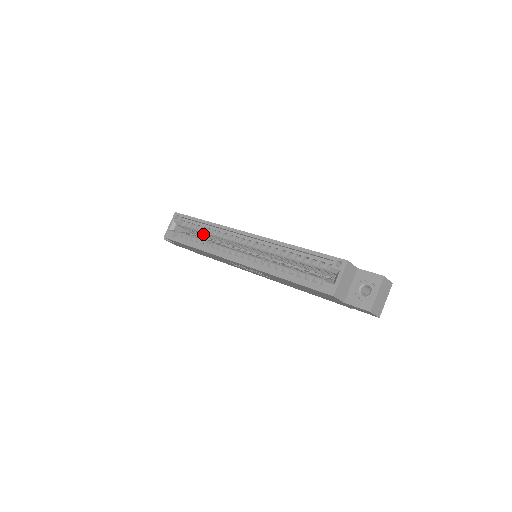
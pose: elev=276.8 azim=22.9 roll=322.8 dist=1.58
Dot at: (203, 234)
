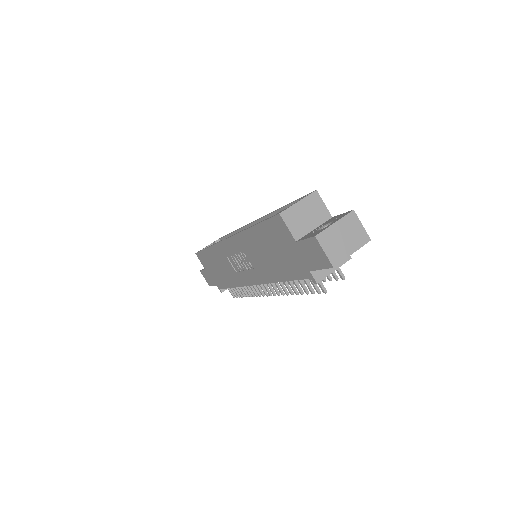
Dot at: occluded
